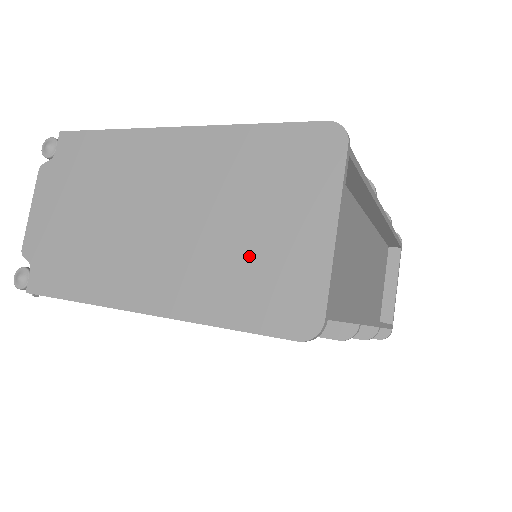
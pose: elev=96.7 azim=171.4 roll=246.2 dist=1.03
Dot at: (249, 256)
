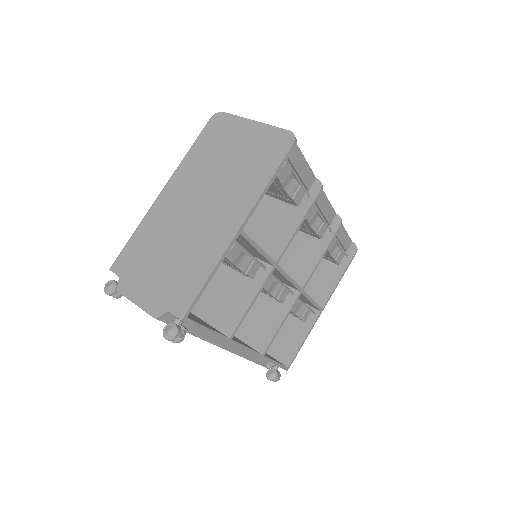
Dot at: (244, 161)
